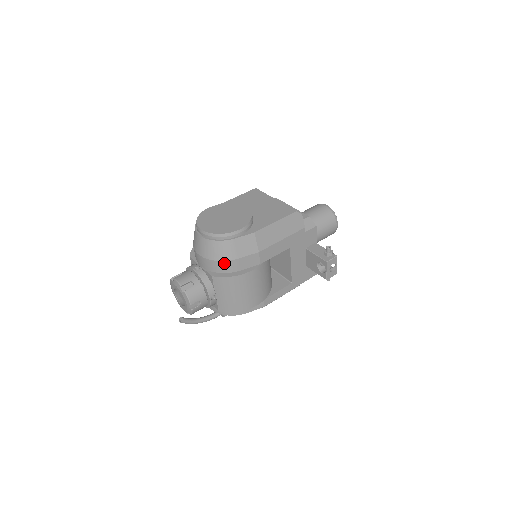
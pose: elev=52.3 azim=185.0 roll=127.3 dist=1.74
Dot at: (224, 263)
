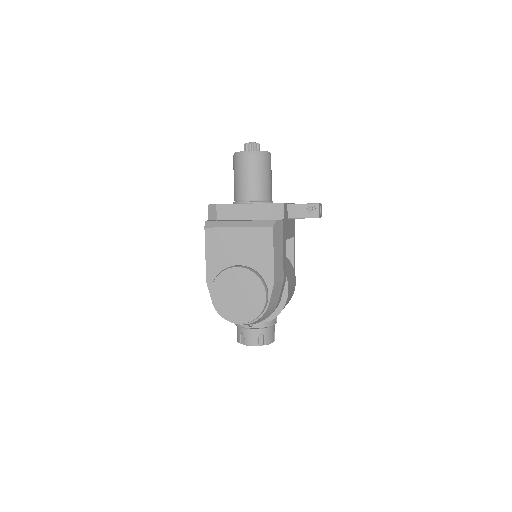
Dot at: occluded
